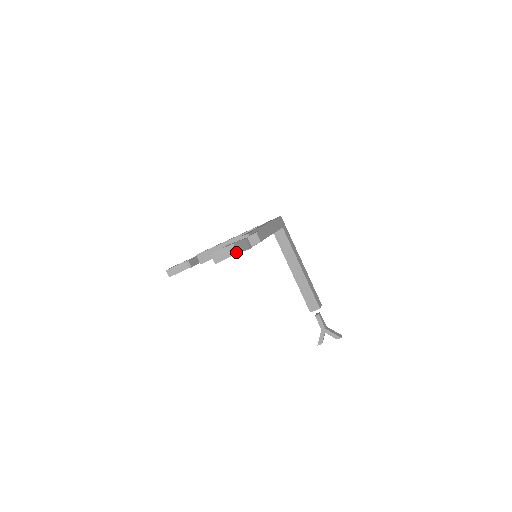
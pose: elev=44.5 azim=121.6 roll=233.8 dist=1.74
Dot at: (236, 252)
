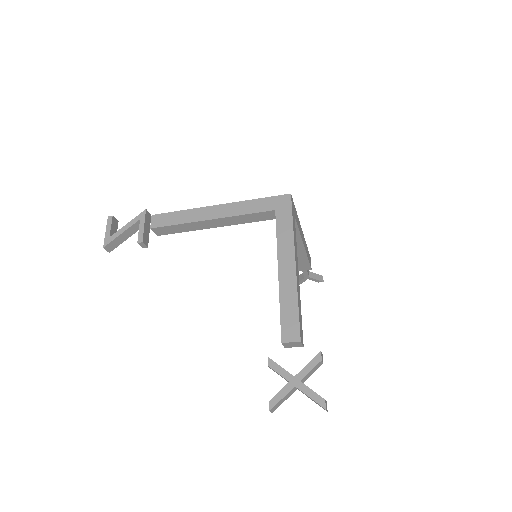
Dot at: (296, 389)
